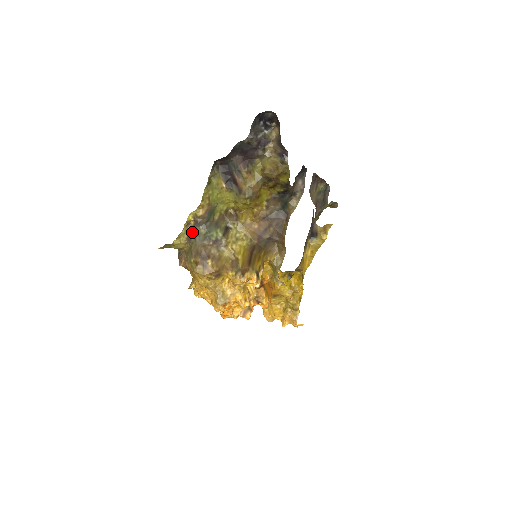
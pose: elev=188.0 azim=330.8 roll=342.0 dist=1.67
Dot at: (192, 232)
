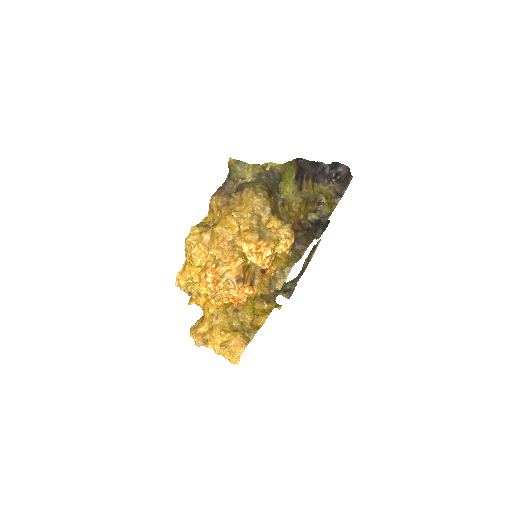
Dot at: (265, 173)
